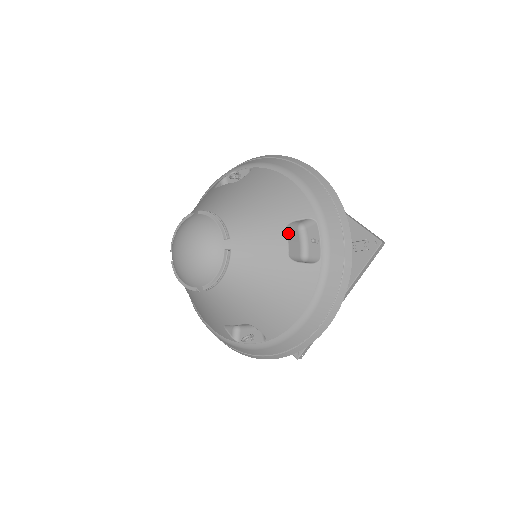
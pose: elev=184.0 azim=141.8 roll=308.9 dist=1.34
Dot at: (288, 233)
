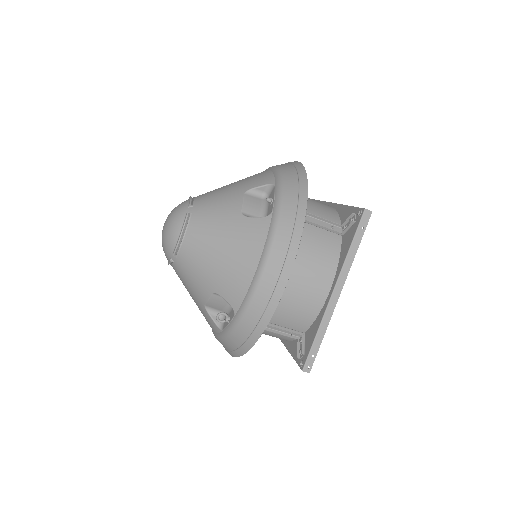
Dot at: (246, 197)
